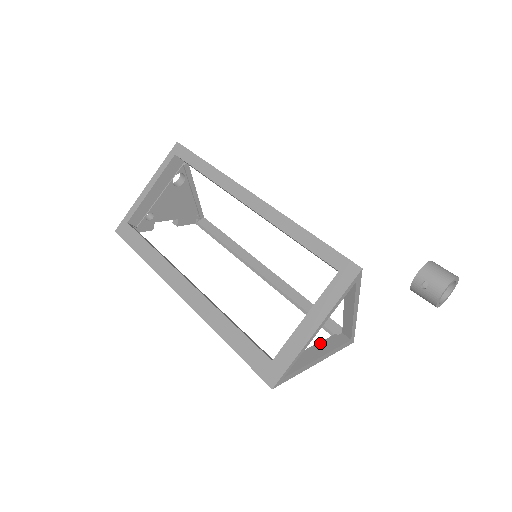
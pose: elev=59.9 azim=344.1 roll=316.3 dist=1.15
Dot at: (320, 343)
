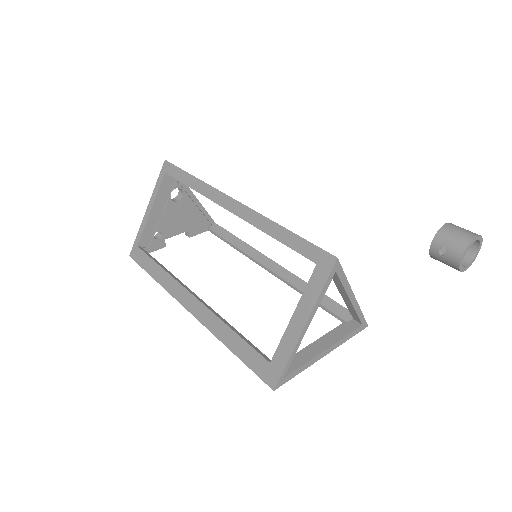
Dot at: (327, 334)
